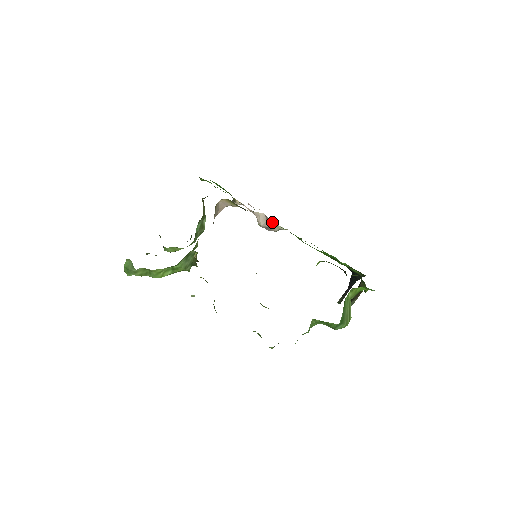
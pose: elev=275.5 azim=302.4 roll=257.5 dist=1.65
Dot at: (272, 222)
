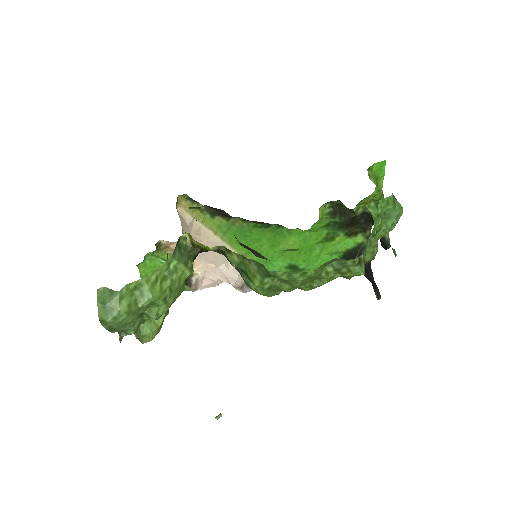
Dot at: occluded
